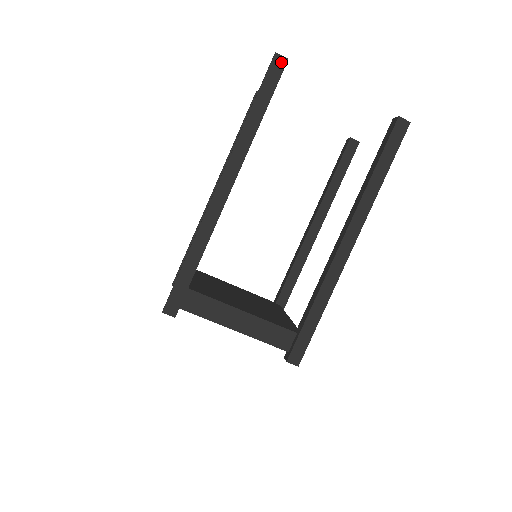
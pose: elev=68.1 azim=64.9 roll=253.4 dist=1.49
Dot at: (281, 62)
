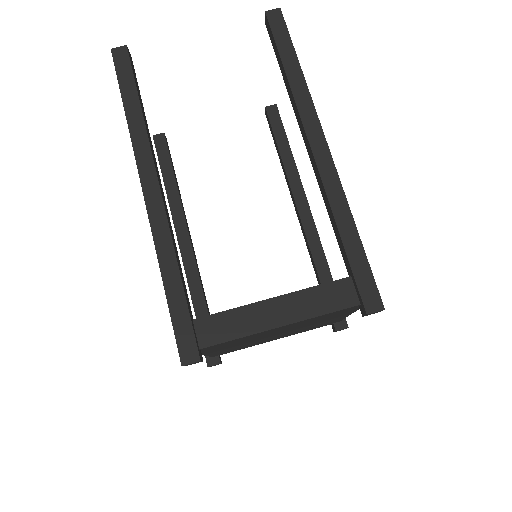
Dot at: (122, 52)
